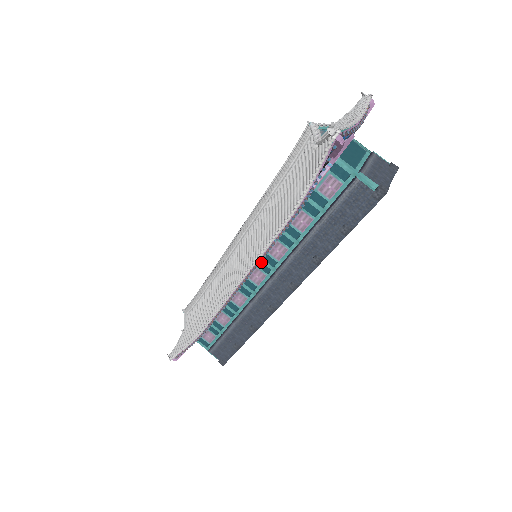
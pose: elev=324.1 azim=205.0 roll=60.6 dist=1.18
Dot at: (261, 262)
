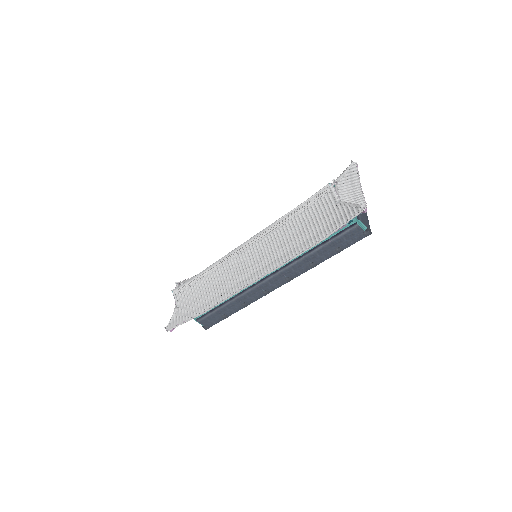
Dot at: occluded
